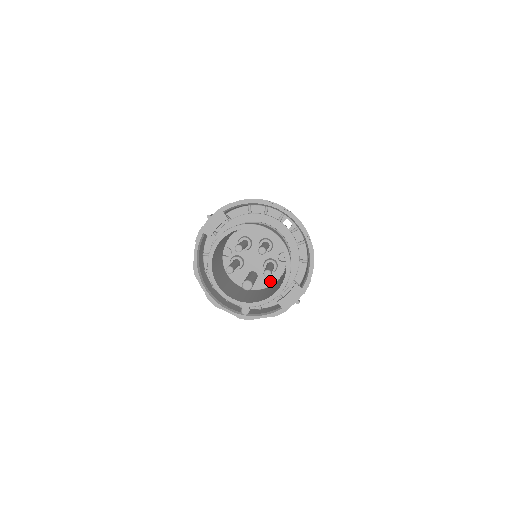
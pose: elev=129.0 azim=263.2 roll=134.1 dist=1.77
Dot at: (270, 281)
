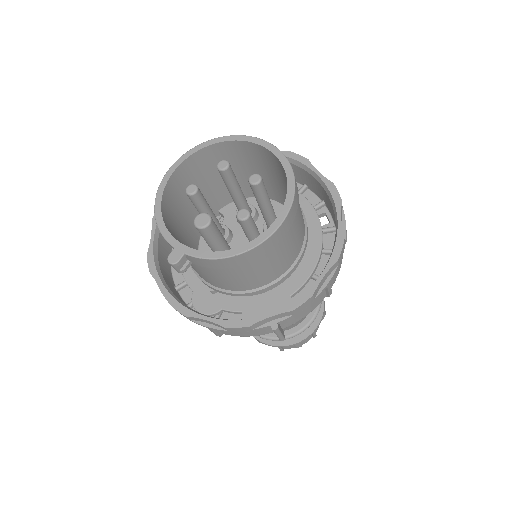
Dot at: occluded
